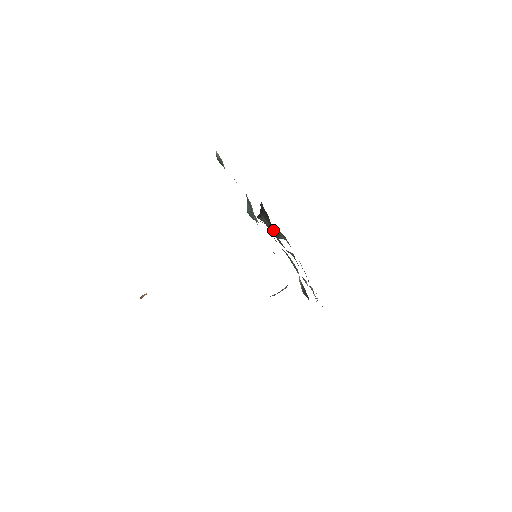
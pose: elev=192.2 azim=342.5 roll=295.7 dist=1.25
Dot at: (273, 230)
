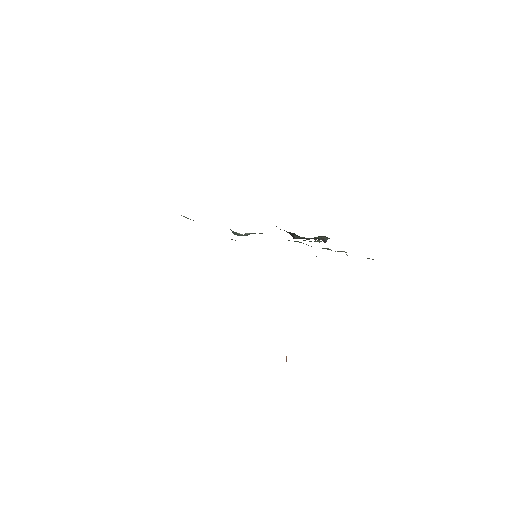
Dot at: occluded
